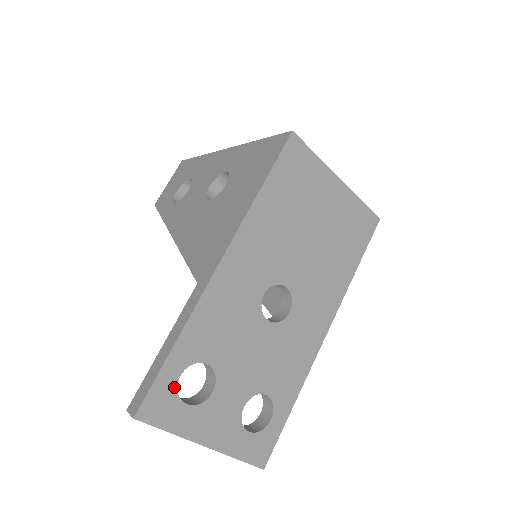
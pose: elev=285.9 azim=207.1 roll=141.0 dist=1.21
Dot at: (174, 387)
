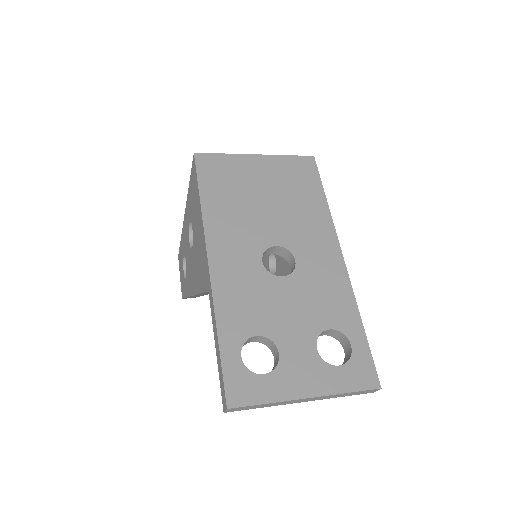
Dot at: (242, 368)
